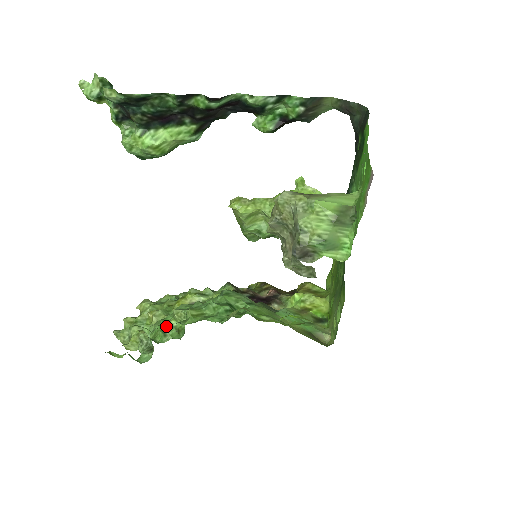
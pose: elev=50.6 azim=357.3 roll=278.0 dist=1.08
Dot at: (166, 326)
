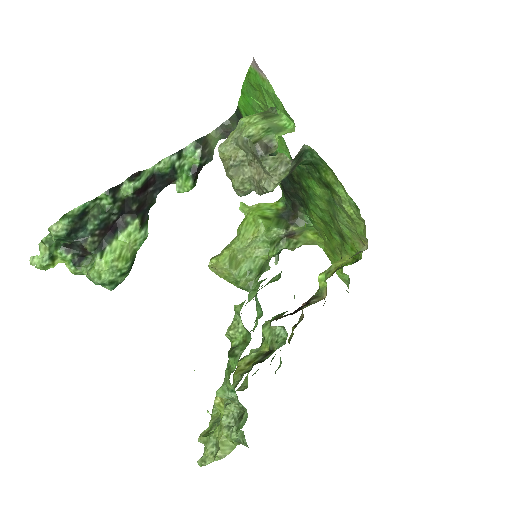
Dot at: (230, 350)
